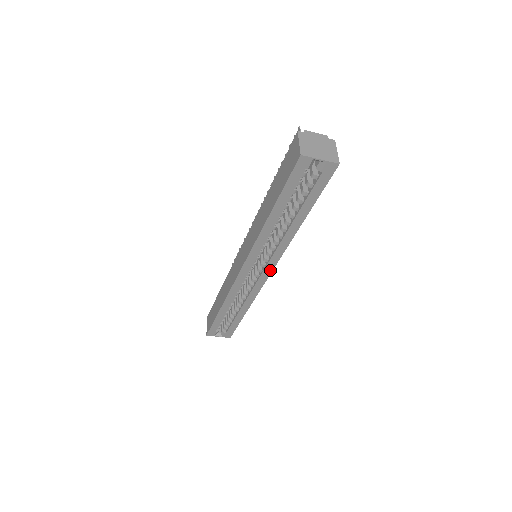
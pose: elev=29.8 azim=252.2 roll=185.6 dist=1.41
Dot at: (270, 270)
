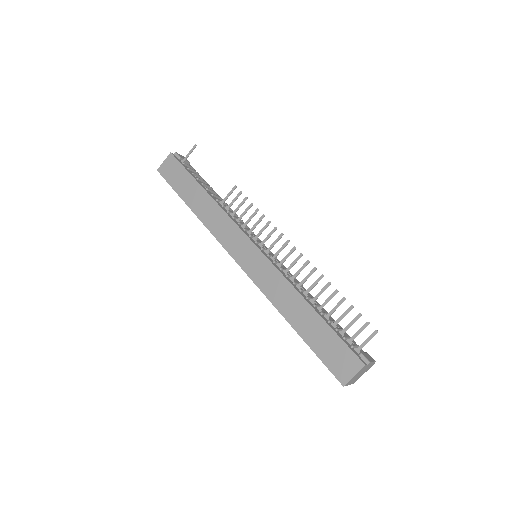
Dot at: occluded
